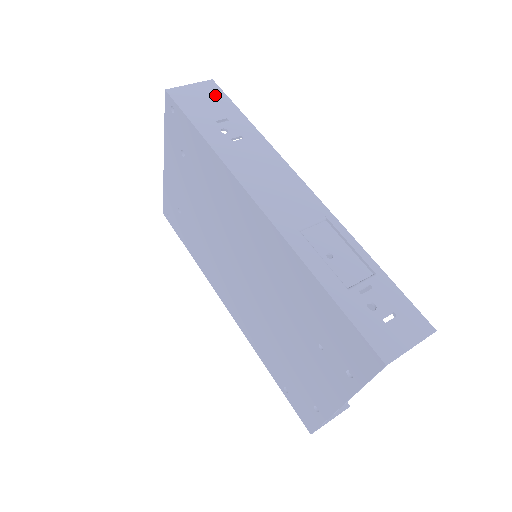
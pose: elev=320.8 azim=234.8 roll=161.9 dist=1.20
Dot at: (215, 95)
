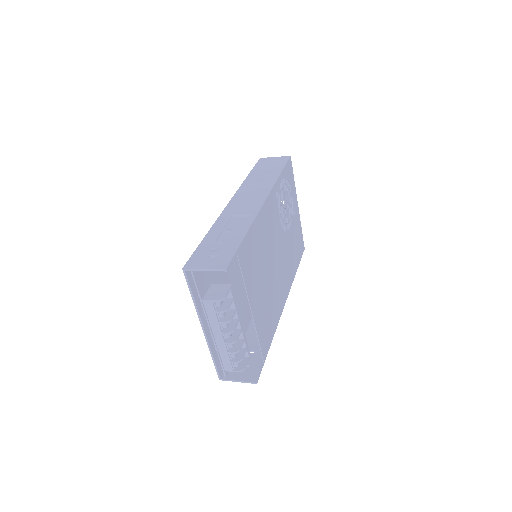
Dot at: (281, 162)
